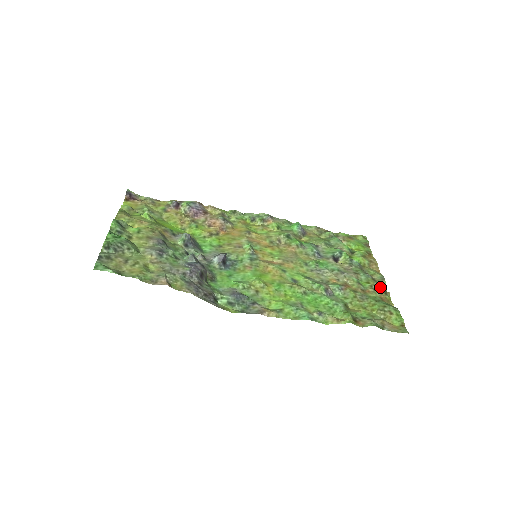
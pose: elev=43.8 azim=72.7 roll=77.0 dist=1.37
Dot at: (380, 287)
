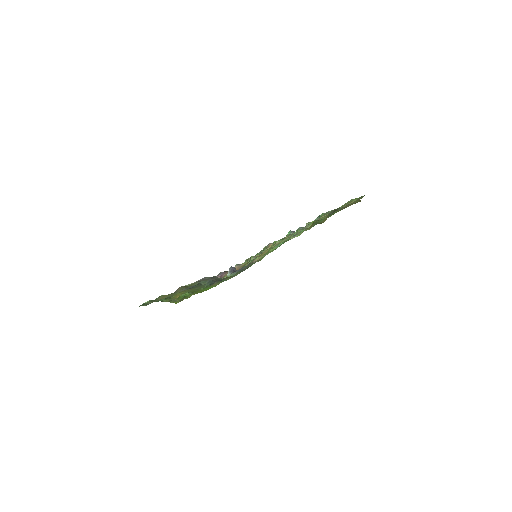
Dot at: occluded
